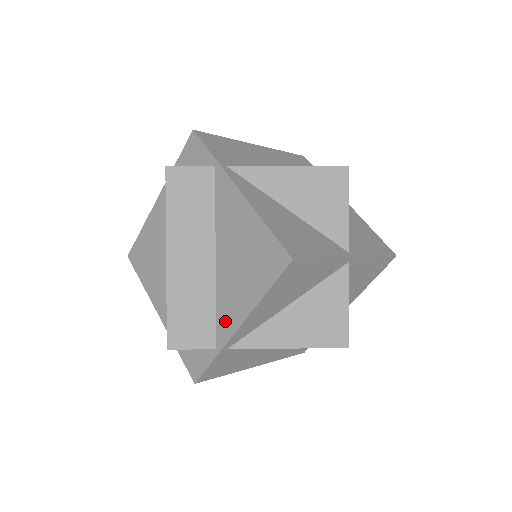
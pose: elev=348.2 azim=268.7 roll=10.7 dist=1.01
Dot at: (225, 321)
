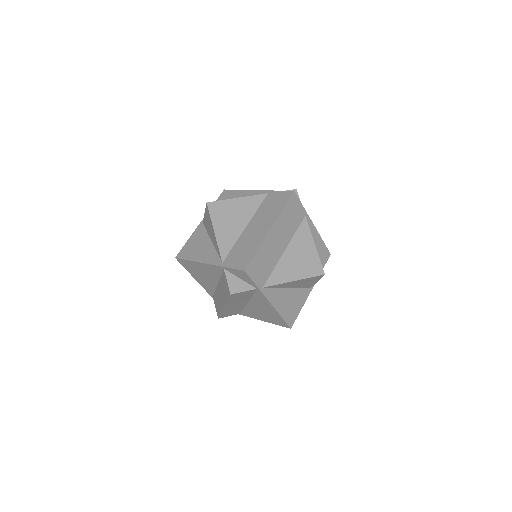
Dot at: (248, 314)
